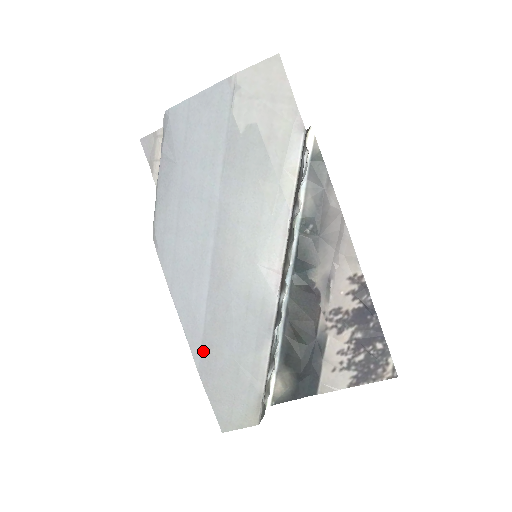
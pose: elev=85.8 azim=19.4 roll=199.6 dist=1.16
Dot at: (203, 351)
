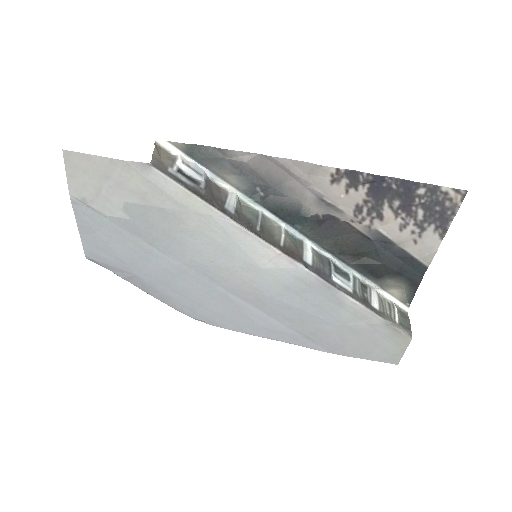
Dot at: (314, 341)
